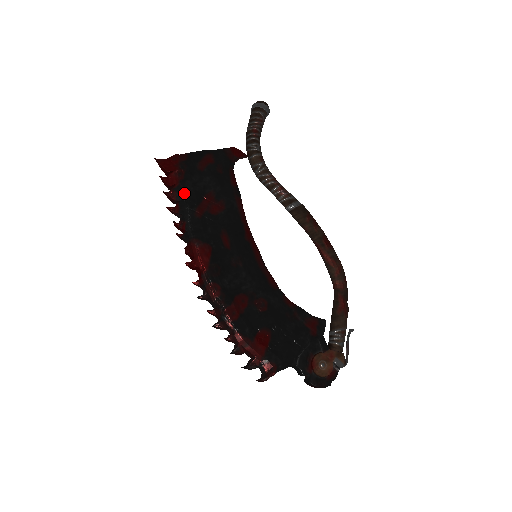
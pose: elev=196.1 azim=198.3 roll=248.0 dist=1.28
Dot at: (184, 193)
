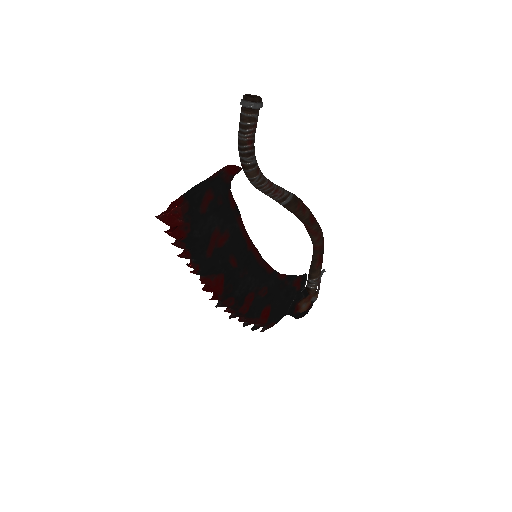
Dot at: (193, 243)
